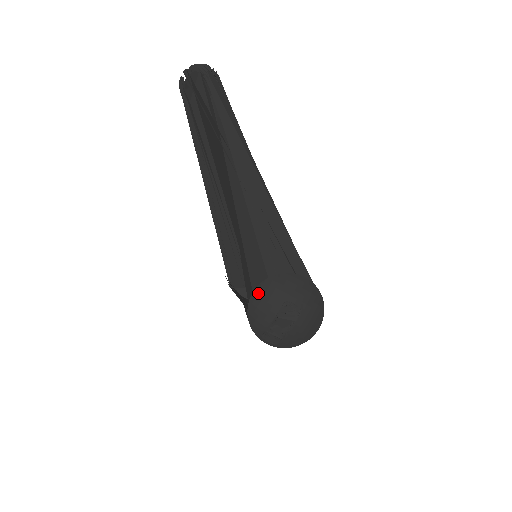
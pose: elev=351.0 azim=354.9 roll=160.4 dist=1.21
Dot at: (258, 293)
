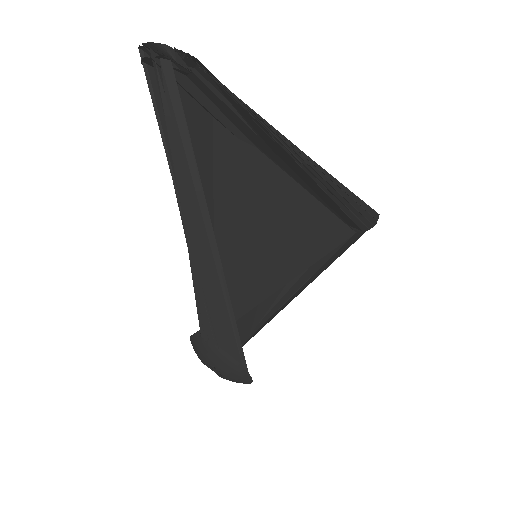
Dot at: (193, 341)
